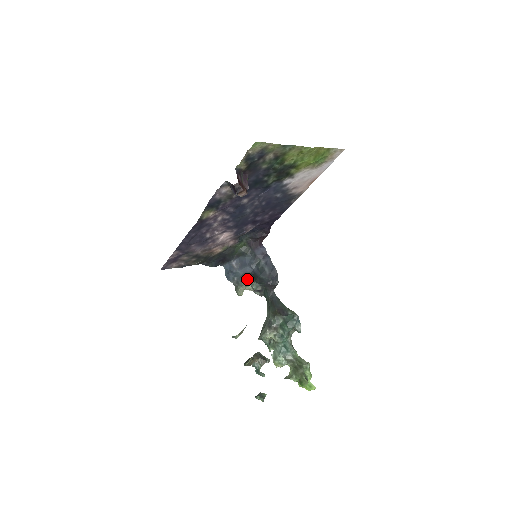
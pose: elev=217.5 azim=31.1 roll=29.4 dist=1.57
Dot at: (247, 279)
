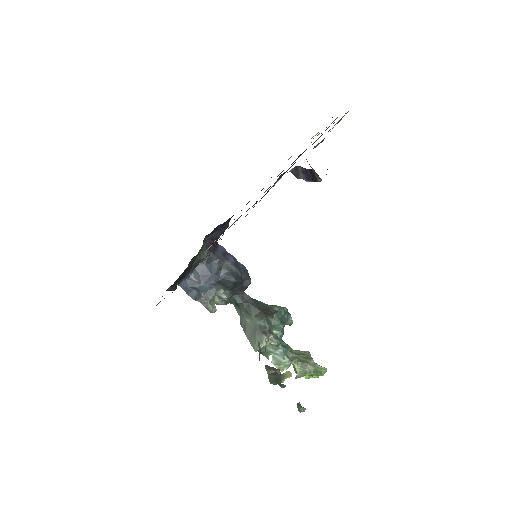
Dot at: (217, 290)
